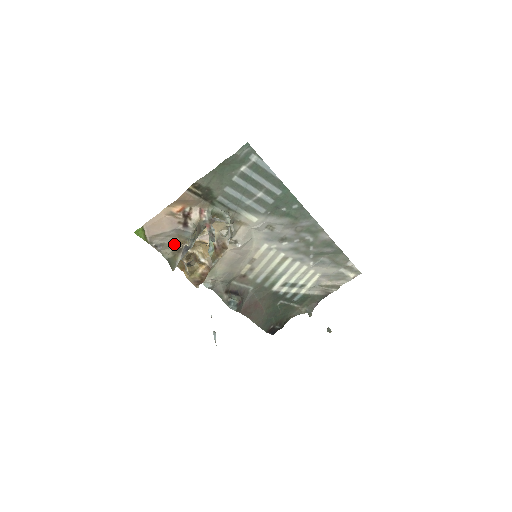
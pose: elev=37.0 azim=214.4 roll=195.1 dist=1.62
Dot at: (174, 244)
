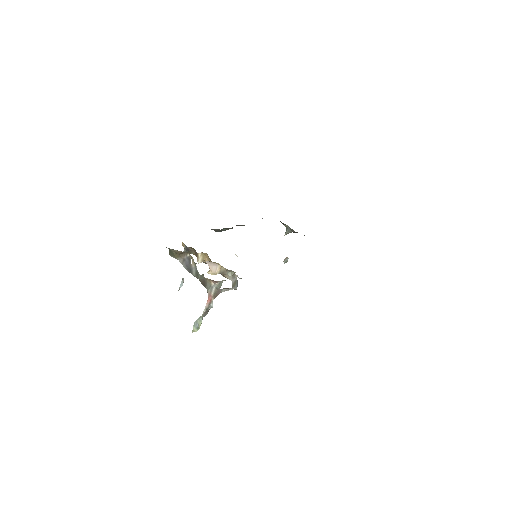
Dot at: (180, 251)
